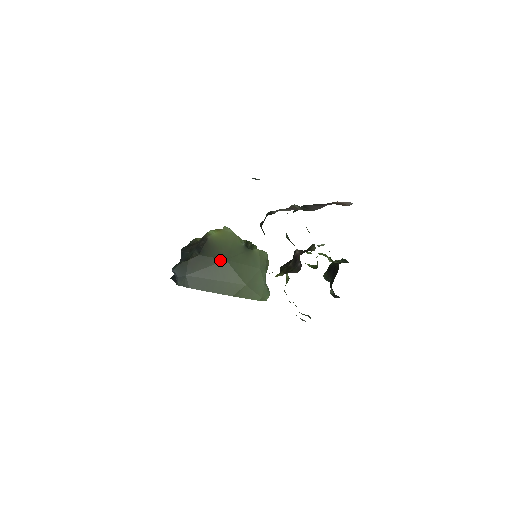
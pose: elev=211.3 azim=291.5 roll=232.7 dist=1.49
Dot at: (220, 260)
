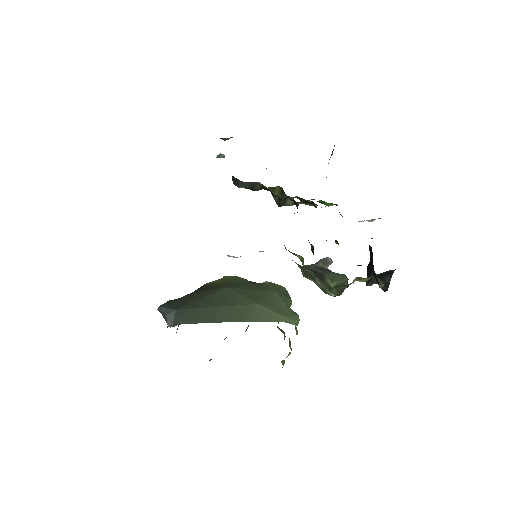
Dot at: (219, 289)
